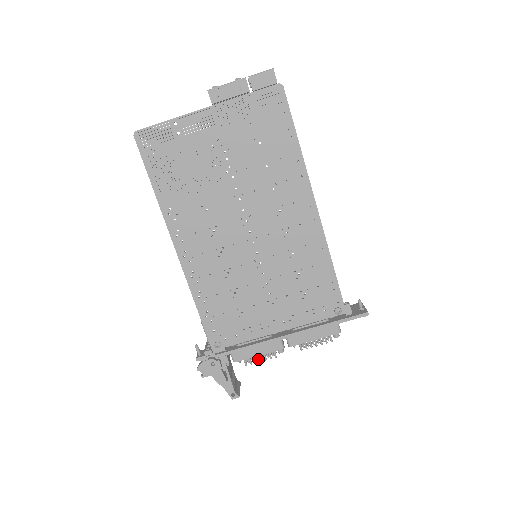
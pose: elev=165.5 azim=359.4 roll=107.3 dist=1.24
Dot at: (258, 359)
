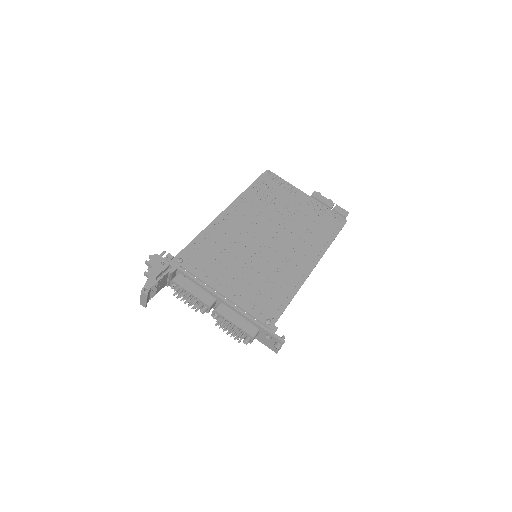
Dot at: (184, 299)
